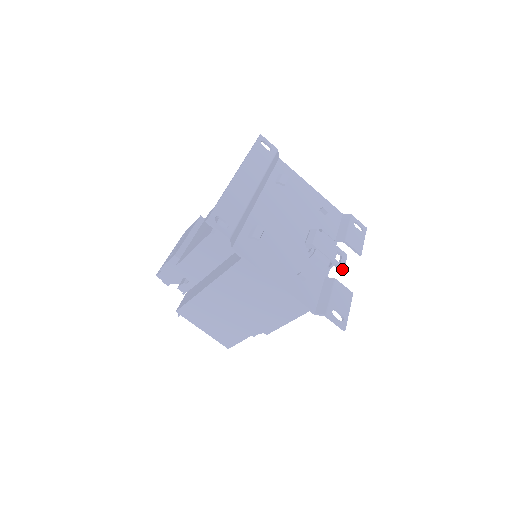
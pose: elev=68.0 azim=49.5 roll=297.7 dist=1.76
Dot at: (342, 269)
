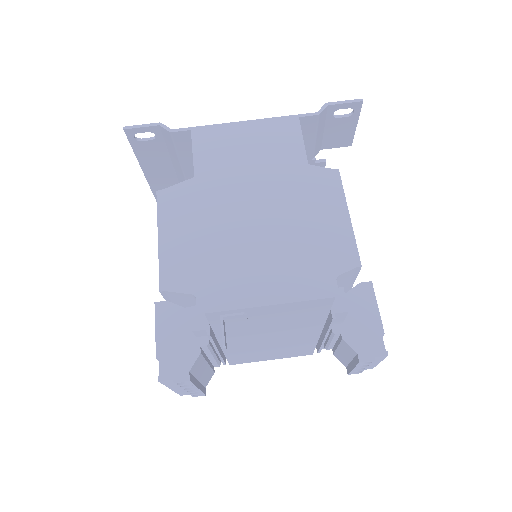
Dot at: (323, 159)
